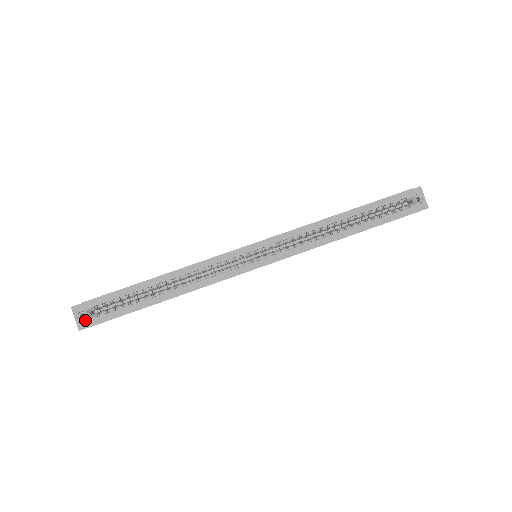
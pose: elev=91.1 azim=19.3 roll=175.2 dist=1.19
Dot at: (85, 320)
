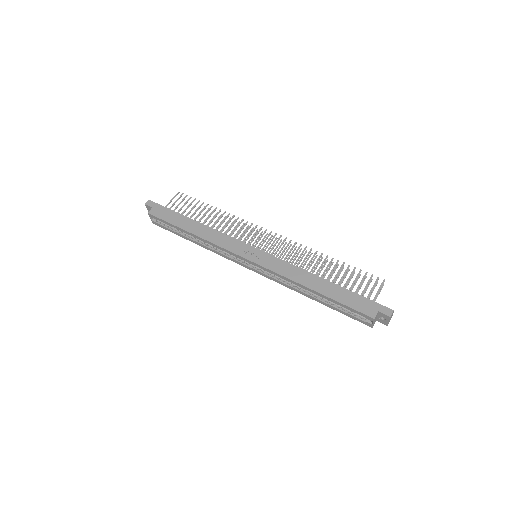
Dot at: occluded
